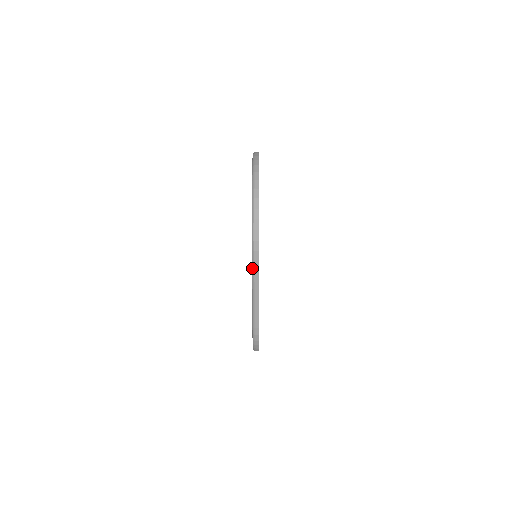
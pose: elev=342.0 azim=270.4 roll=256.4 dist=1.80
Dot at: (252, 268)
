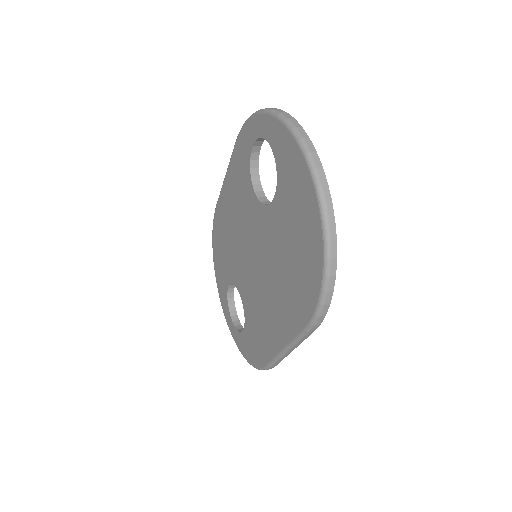
Dot at: (299, 336)
